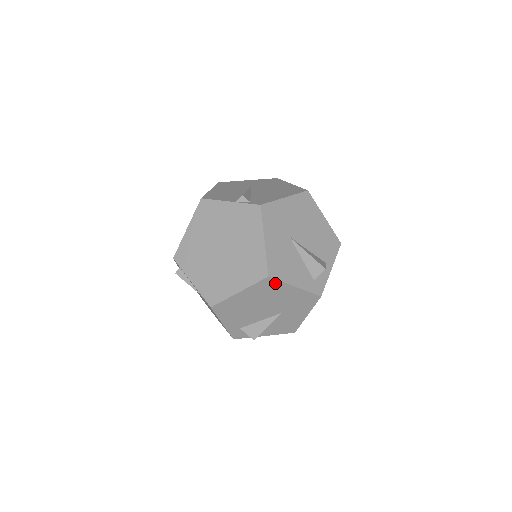
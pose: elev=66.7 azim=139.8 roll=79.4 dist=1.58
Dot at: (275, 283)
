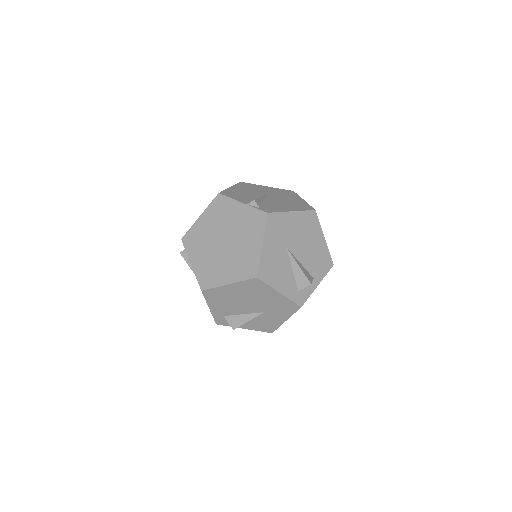
Dot at: (262, 285)
